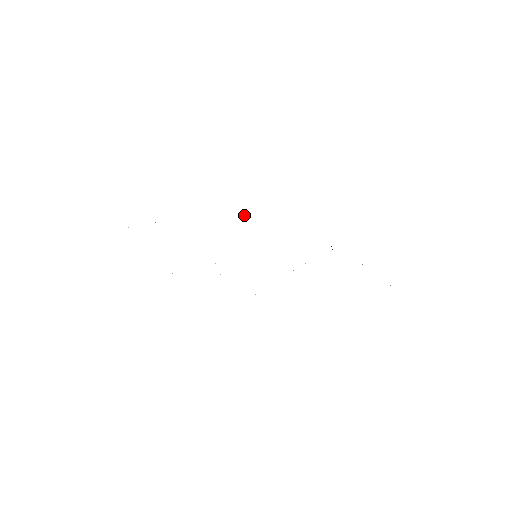
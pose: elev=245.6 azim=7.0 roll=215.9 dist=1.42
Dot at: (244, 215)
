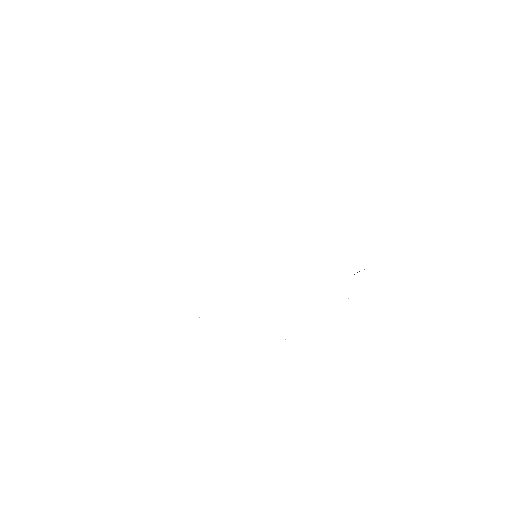
Dot at: occluded
